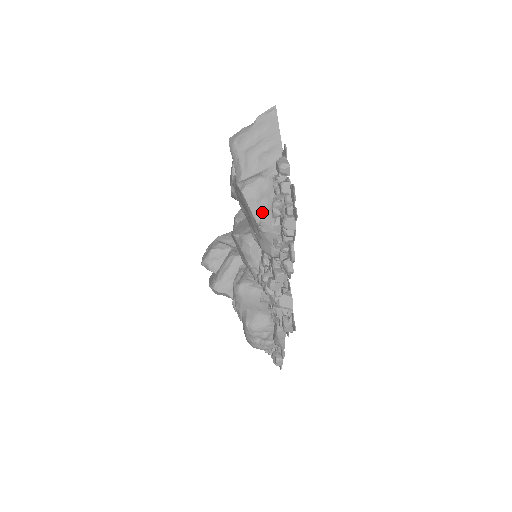
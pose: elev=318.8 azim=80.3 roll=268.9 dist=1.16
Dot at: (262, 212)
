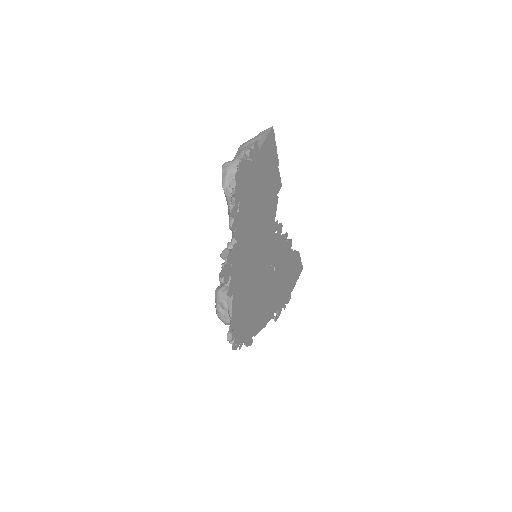
Dot at: (228, 180)
